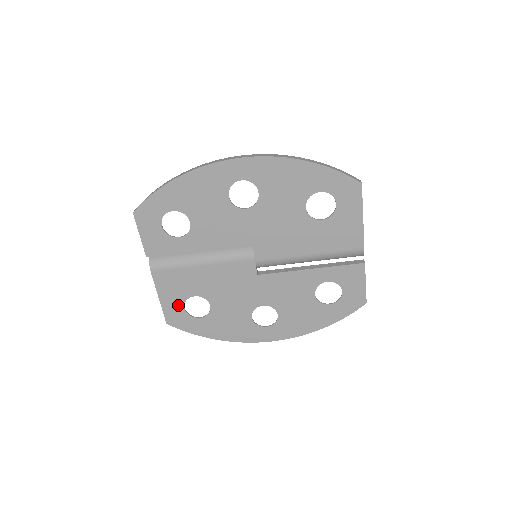
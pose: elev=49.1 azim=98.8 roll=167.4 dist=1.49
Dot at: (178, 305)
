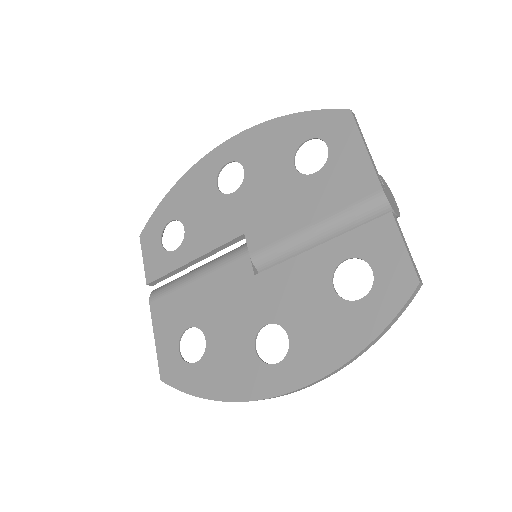
Dot at: (173, 346)
